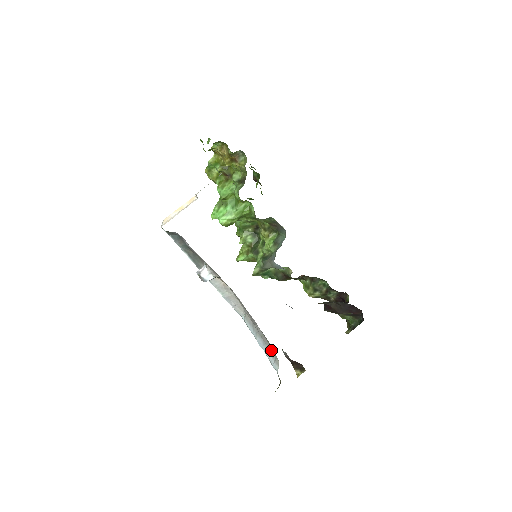
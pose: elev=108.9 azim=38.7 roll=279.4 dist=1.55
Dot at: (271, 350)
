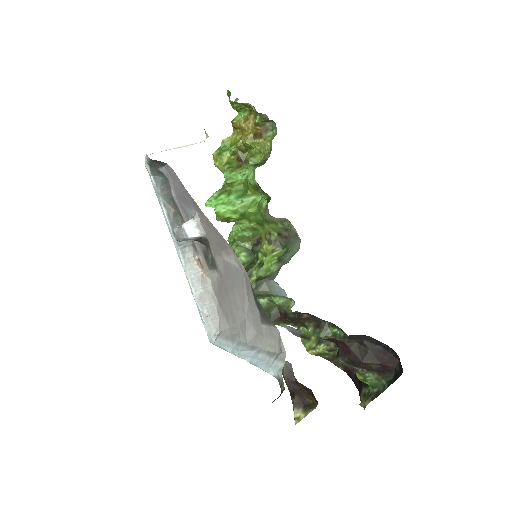
Dot at: (269, 347)
